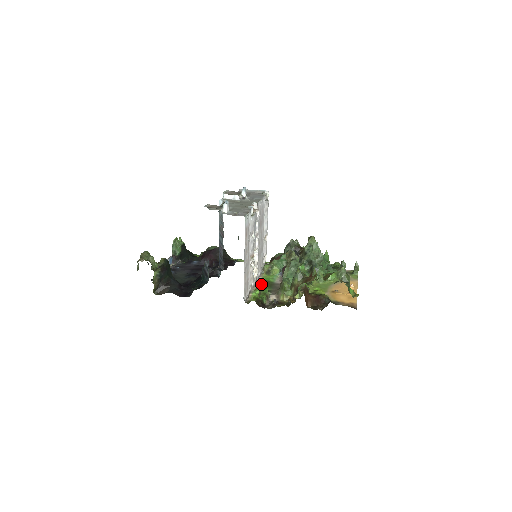
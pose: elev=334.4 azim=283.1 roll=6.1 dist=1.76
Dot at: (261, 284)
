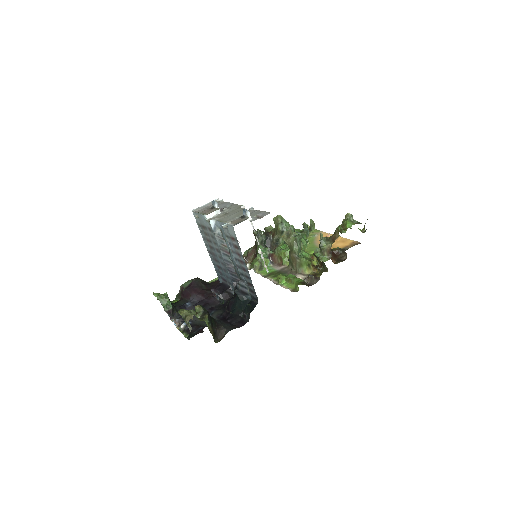
Dot at: (273, 277)
